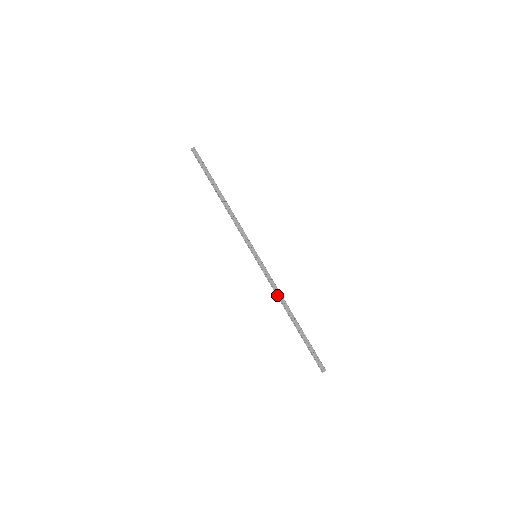
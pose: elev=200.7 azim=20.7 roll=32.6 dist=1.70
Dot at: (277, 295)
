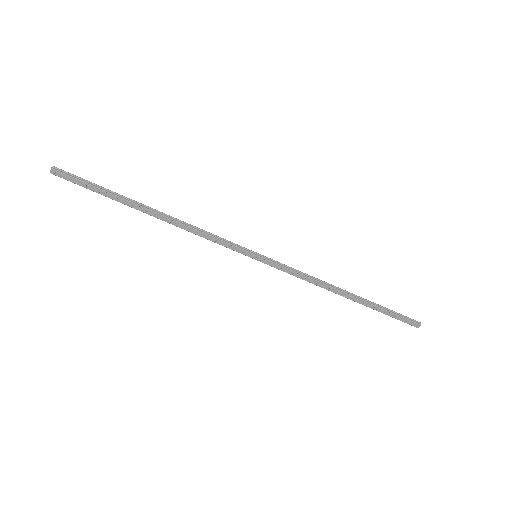
Dot at: (314, 282)
